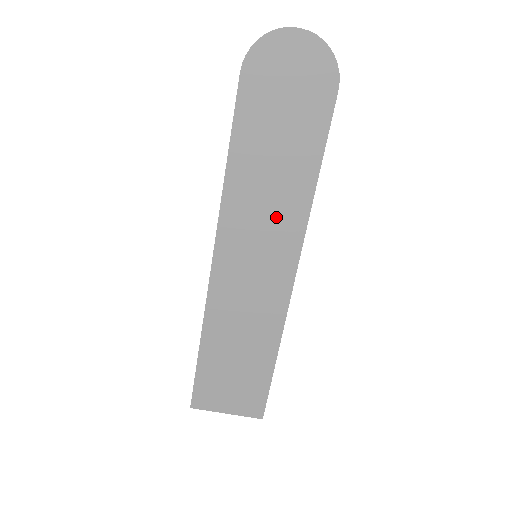
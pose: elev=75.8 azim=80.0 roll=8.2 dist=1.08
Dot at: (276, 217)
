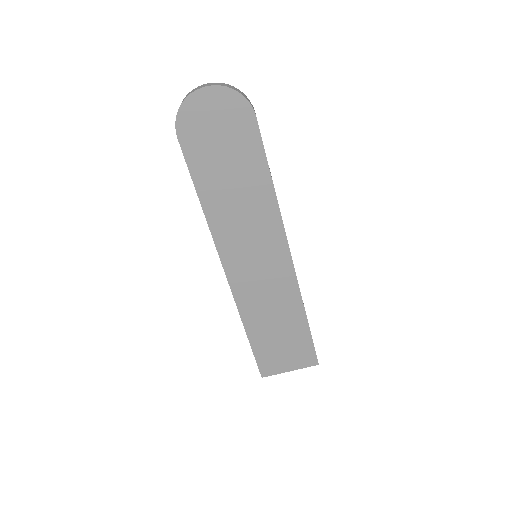
Dot at: (256, 224)
